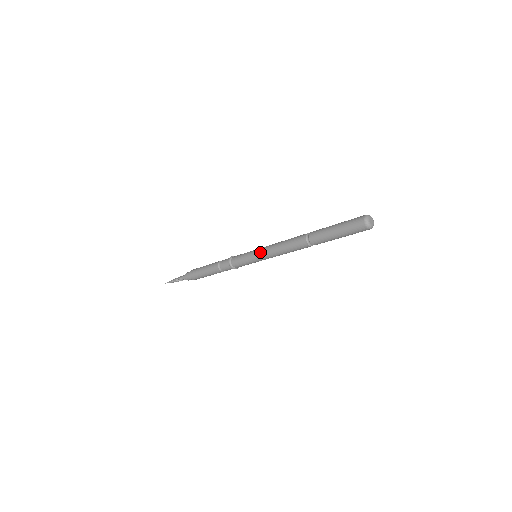
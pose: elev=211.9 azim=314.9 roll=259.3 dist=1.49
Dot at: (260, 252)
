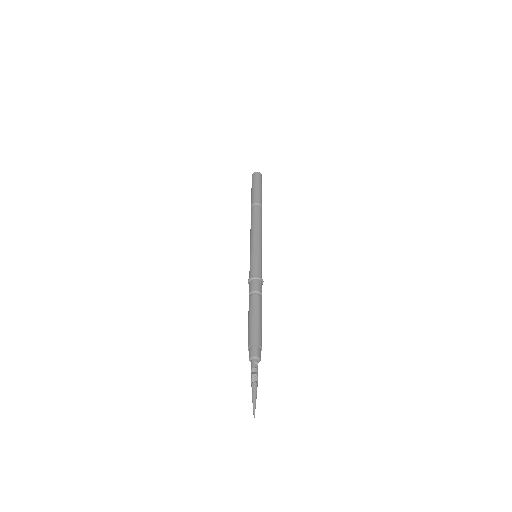
Dot at: (250, 246)
